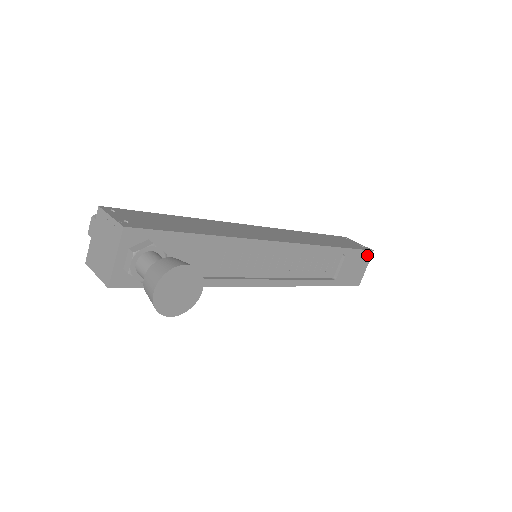
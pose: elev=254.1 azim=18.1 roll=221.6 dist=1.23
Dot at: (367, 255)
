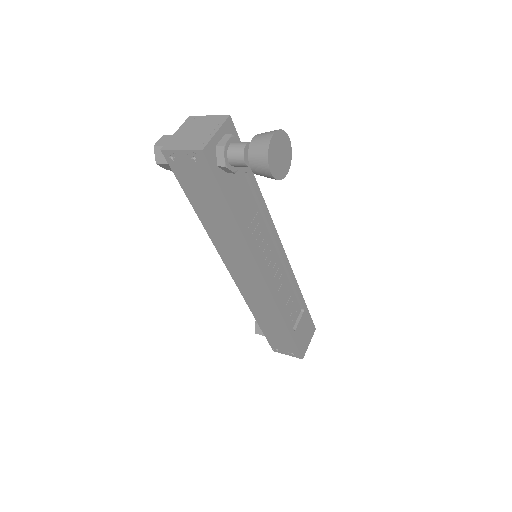
Dot at: (312, 329)
